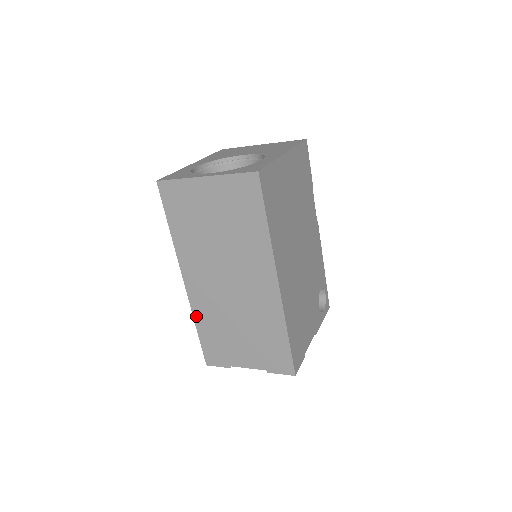
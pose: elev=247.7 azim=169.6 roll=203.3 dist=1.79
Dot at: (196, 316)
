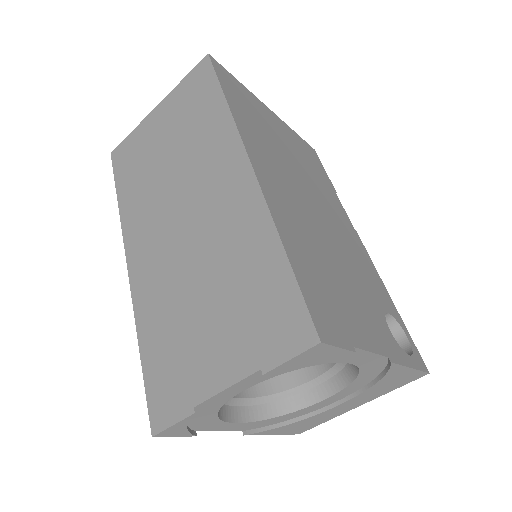
Dot at: (140, 321)
